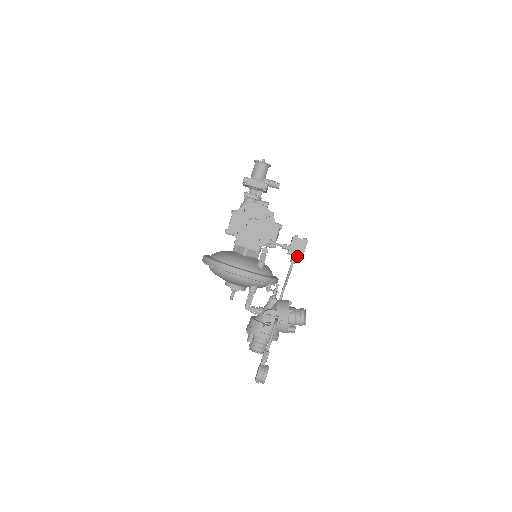
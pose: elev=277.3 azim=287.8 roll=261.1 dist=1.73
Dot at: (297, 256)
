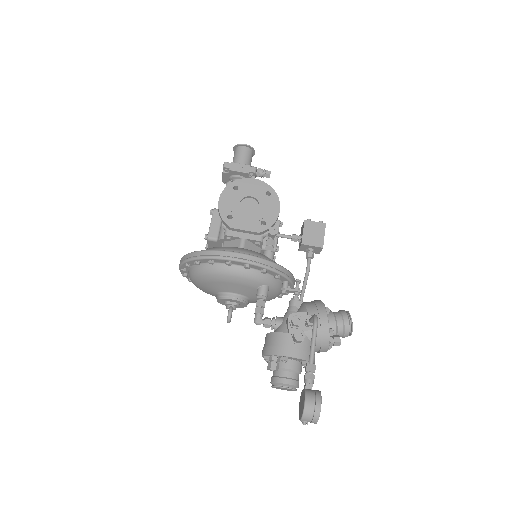
Dot at: (315, 245)
